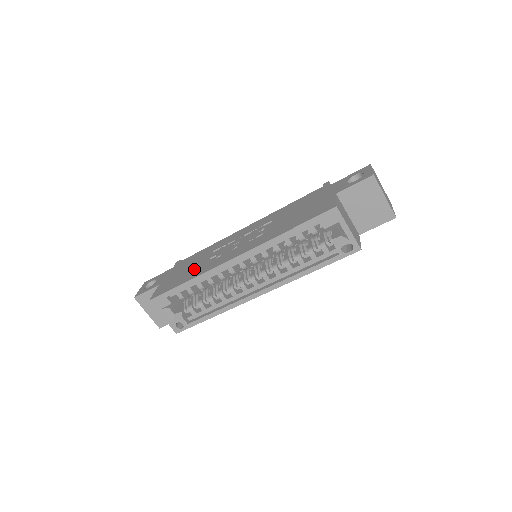
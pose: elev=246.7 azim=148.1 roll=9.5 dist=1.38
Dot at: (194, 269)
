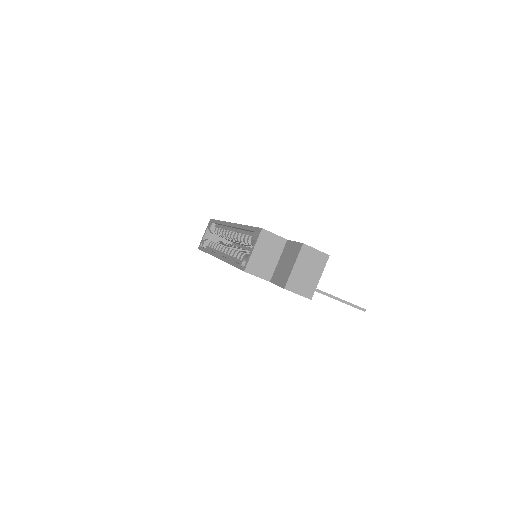
Dot at: occluded
